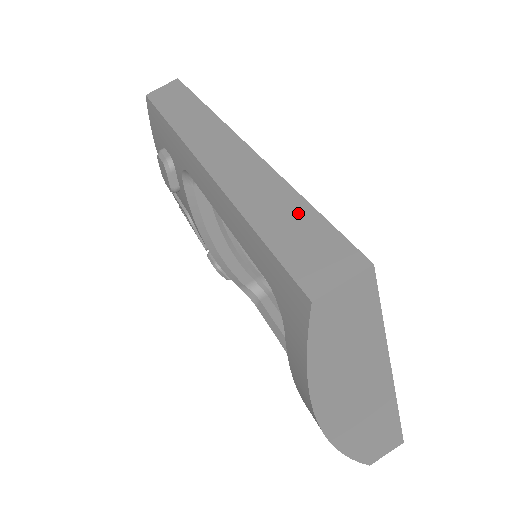
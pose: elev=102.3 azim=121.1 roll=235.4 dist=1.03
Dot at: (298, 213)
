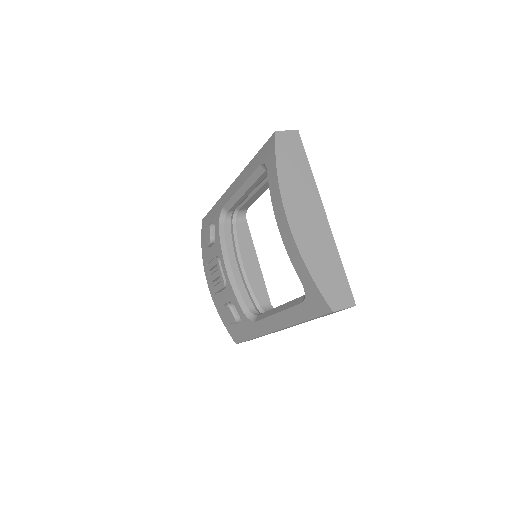
Dot at: occluded
